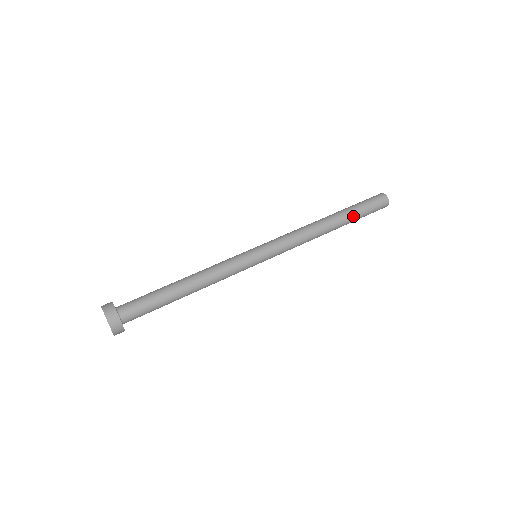
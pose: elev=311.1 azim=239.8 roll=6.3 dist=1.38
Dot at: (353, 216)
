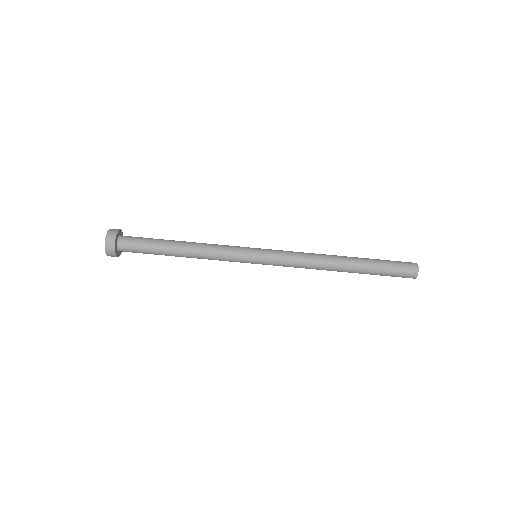
Dot at: (369, 270)
